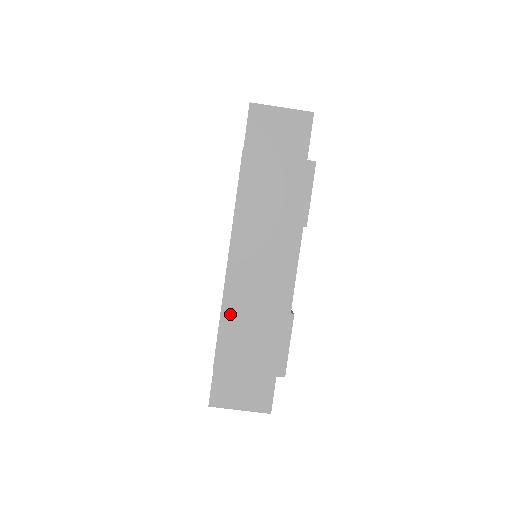
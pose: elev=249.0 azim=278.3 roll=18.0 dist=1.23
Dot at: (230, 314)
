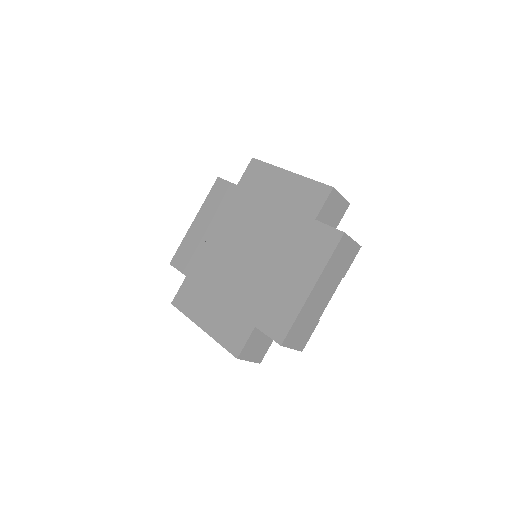
Dot at: (300, 317)
